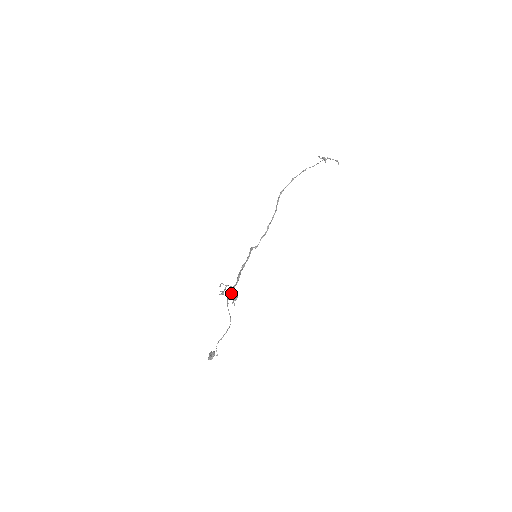
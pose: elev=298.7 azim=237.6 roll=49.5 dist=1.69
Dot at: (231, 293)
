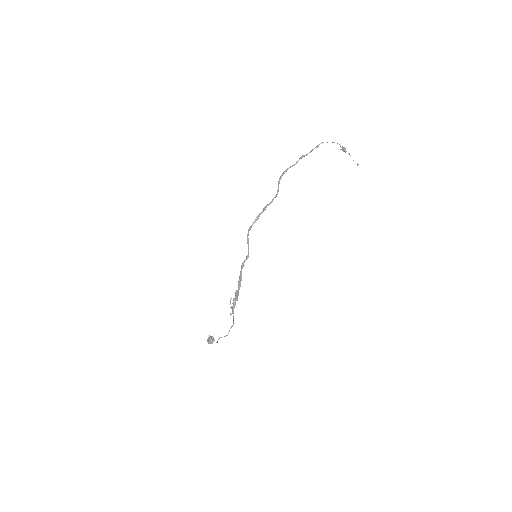
Dot at: occluded
